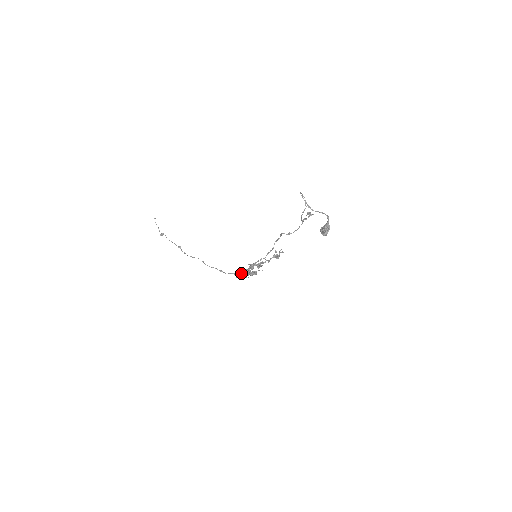
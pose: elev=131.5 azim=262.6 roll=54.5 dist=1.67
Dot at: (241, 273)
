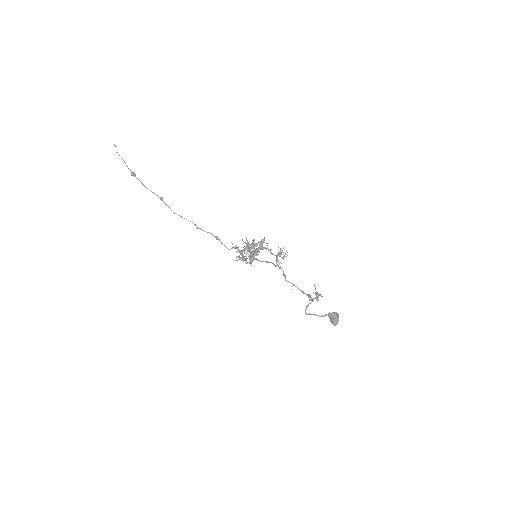
Dot at: (240, 257)
